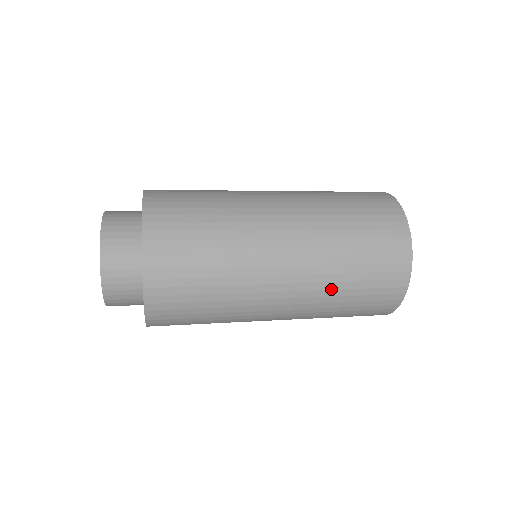
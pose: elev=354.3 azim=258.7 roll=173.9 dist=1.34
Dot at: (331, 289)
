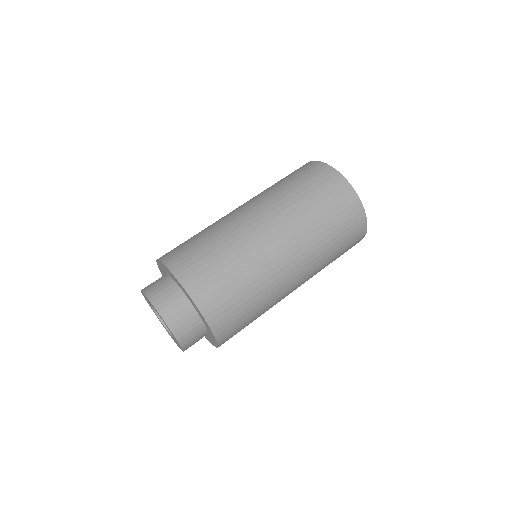
Dot at: (323, 260)
